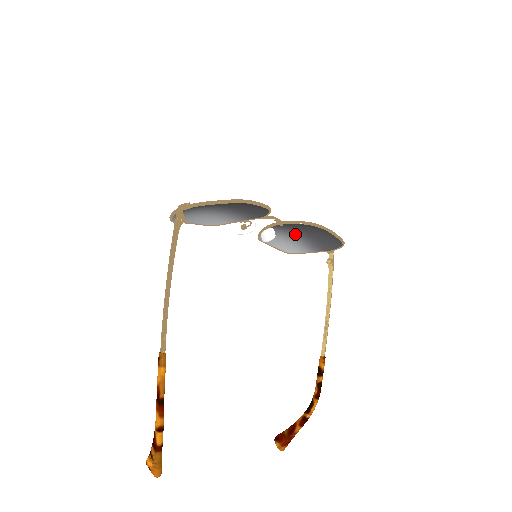
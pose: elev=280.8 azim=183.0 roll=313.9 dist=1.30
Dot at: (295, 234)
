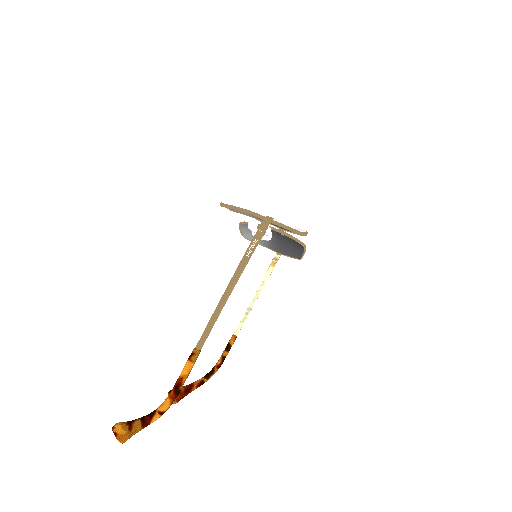
Dot at: occluded
